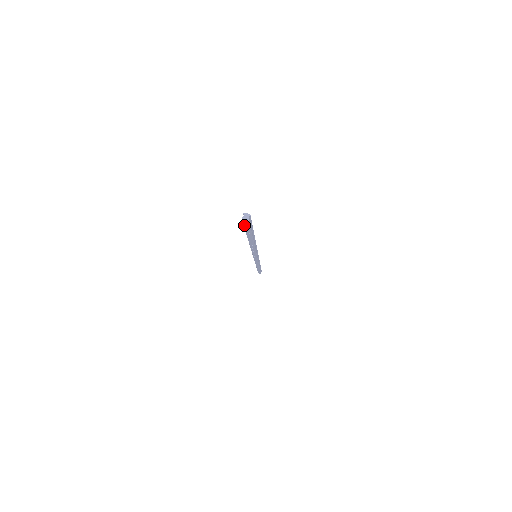
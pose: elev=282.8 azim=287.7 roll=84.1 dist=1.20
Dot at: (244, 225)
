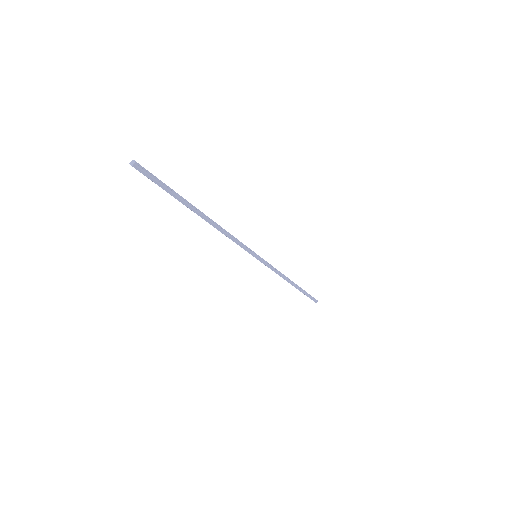
Dot at: (148, 178)
